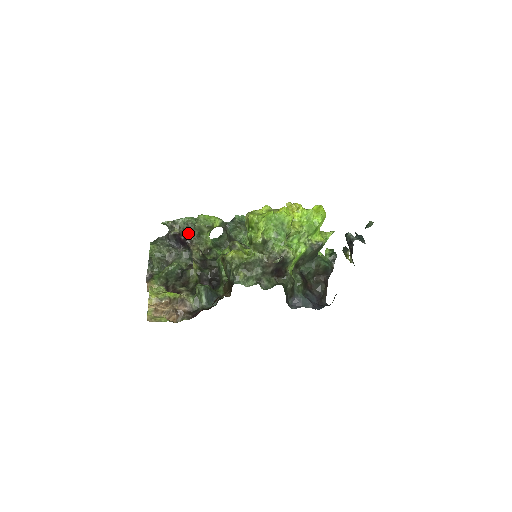
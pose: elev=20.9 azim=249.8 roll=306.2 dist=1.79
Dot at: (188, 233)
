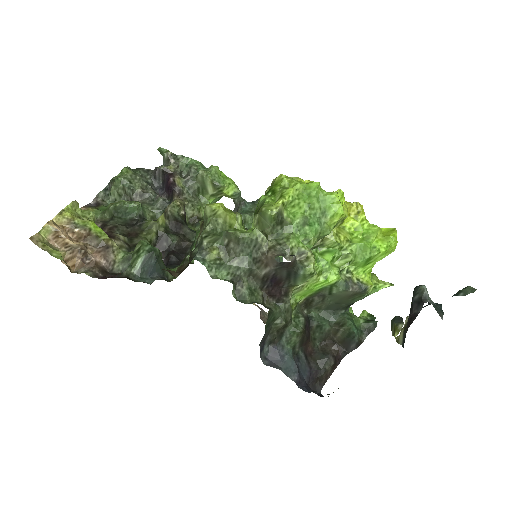
Dot at: (184, 180)
